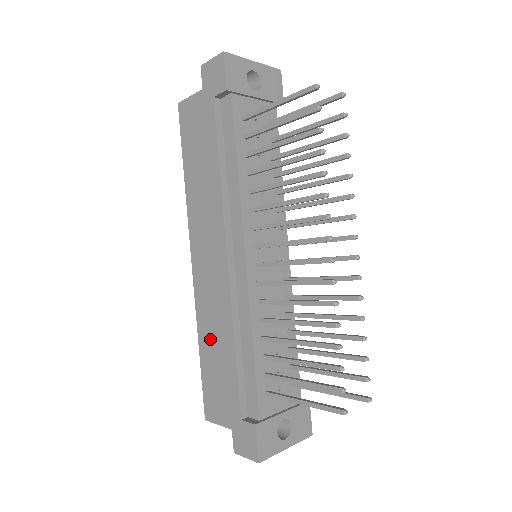
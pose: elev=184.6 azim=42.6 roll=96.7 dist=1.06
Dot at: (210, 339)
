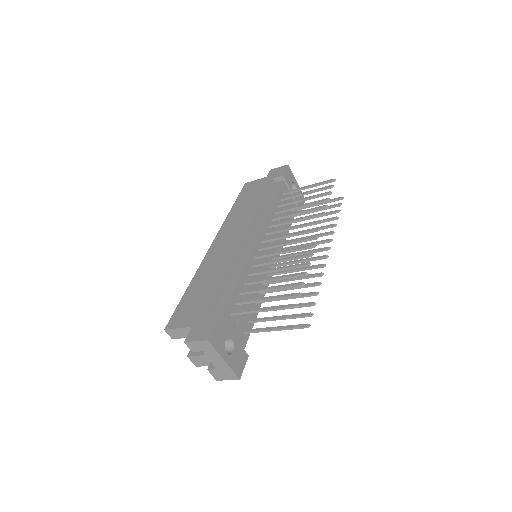
Dot at: (203, 279)
